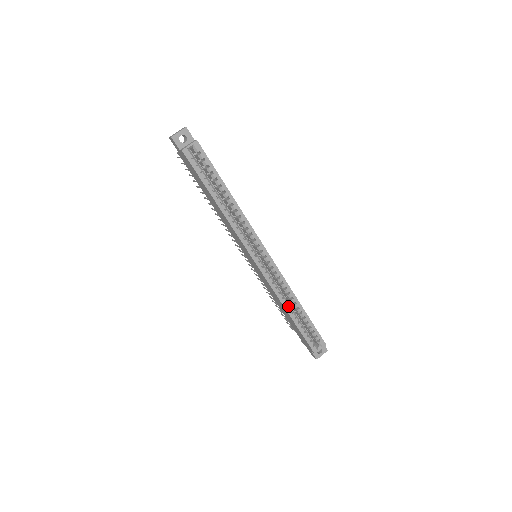
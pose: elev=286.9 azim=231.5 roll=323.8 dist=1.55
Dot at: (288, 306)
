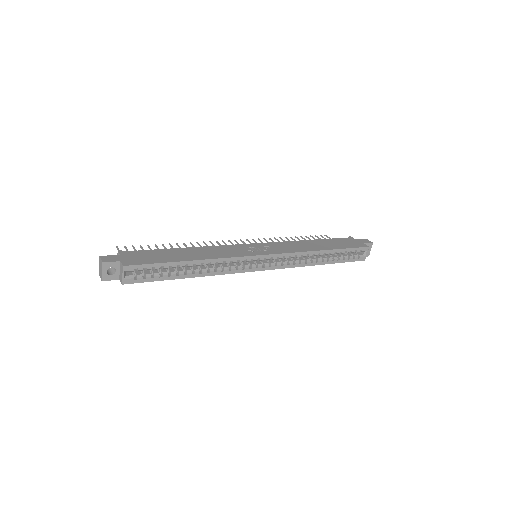
Dot at: (315, 262)
